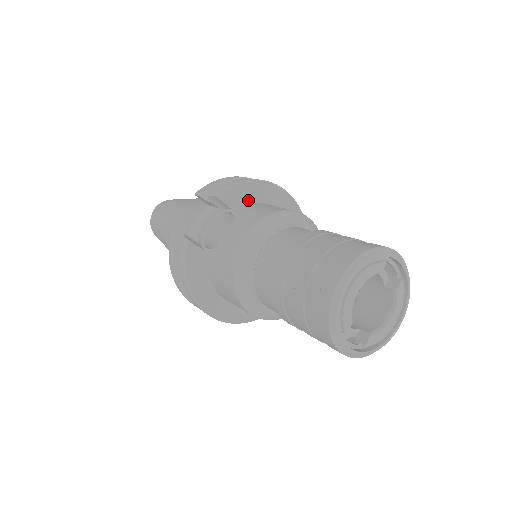
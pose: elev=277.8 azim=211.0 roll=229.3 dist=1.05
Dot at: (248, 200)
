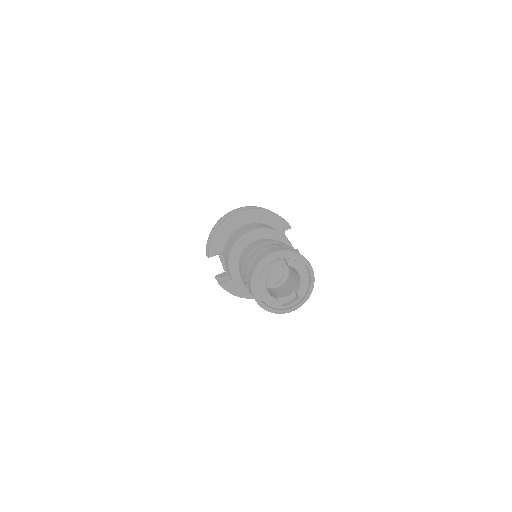
Dot at: (225, 240)
